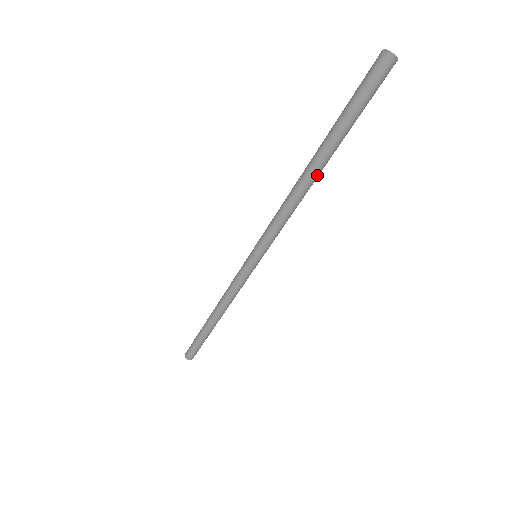
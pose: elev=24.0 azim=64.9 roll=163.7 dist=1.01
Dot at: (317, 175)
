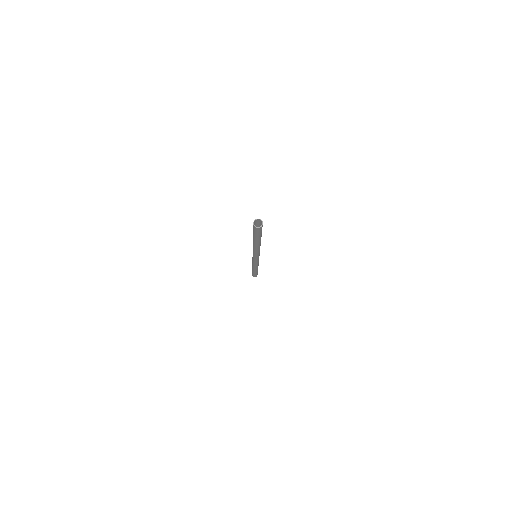
Dot at: (259, 245)
